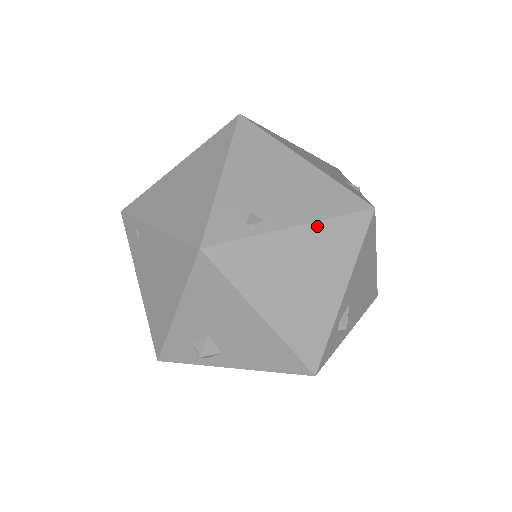
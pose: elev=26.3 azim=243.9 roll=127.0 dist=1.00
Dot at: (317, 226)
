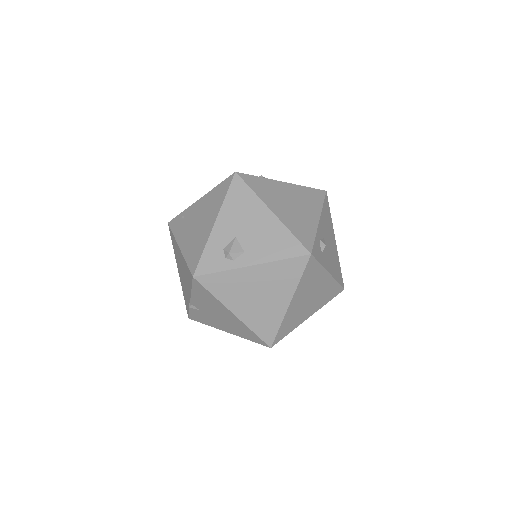
Dot at: (297, 186)
